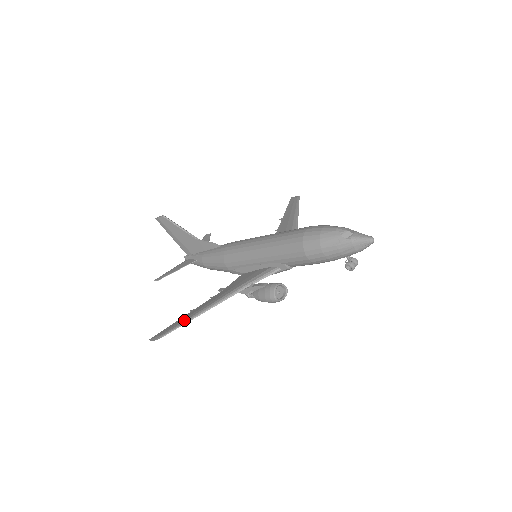
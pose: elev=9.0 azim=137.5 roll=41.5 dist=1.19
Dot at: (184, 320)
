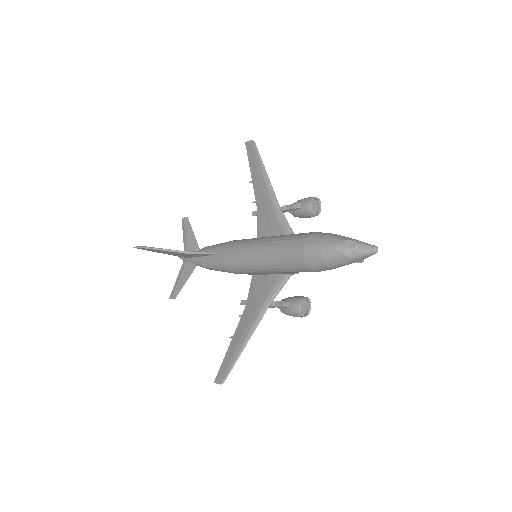
Dot at: (233, 357)
